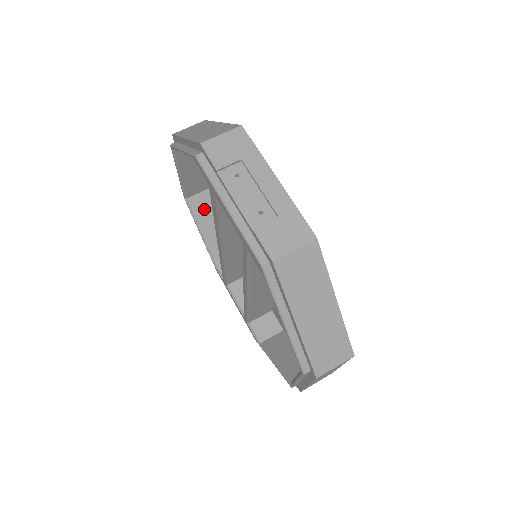
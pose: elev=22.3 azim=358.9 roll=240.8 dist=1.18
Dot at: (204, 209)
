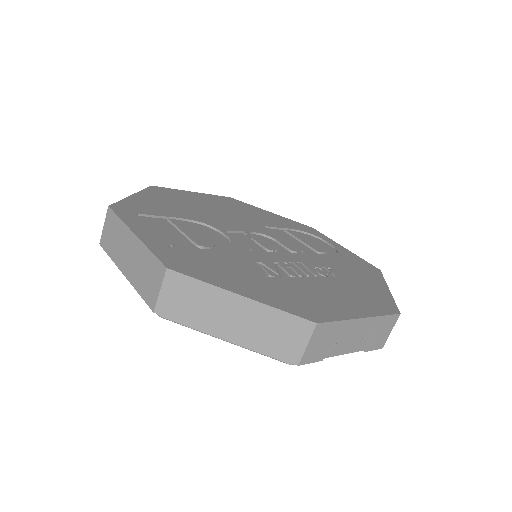
Dot at: occluded
